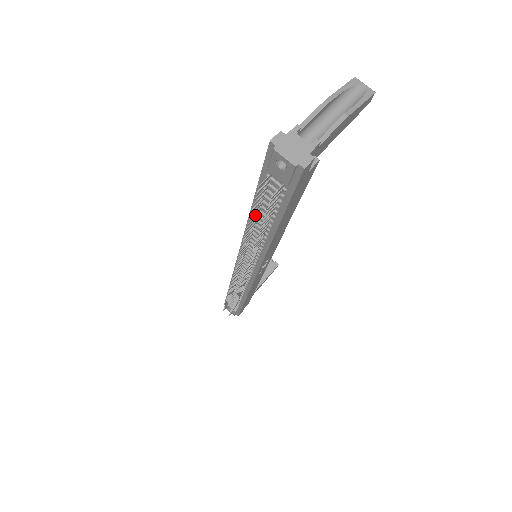
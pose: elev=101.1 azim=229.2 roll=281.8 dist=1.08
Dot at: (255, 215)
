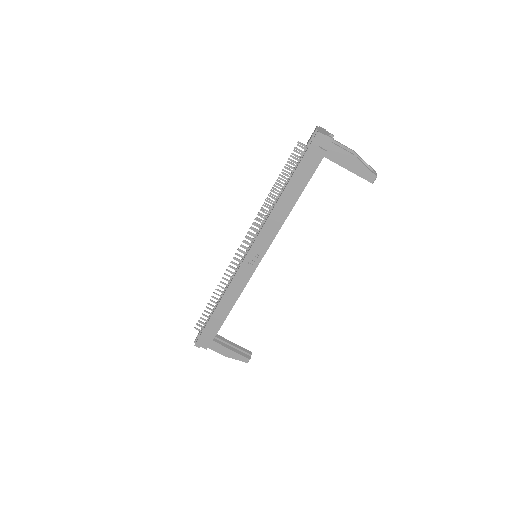
Dot at: occluded
